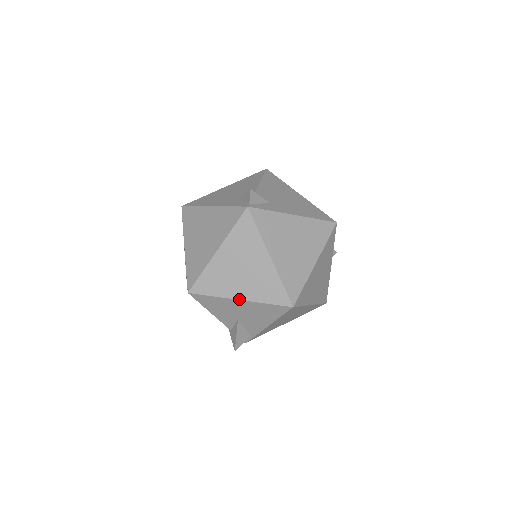
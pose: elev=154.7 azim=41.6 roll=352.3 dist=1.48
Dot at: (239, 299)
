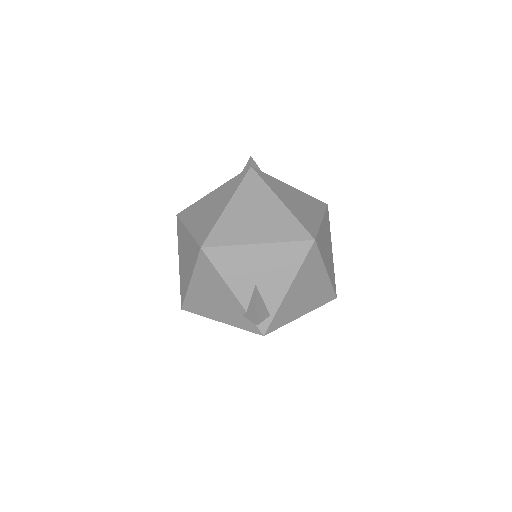
Dot at: (257, 243)
